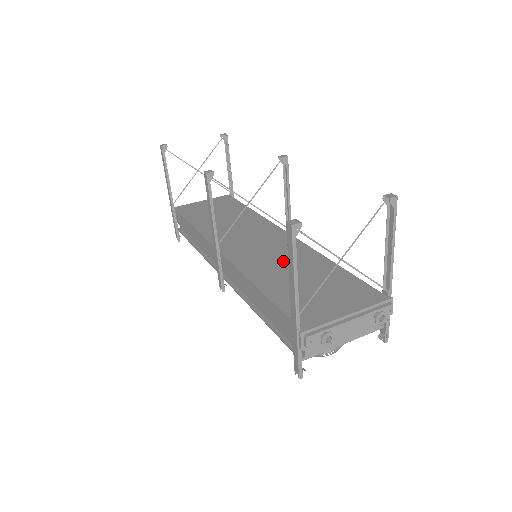
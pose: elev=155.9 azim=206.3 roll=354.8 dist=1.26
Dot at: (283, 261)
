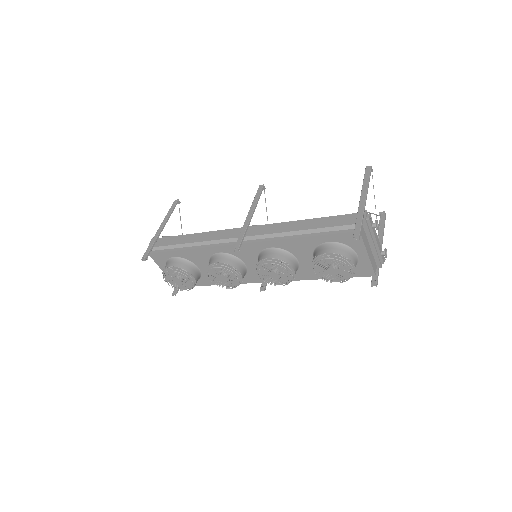
Dot at: occluded
